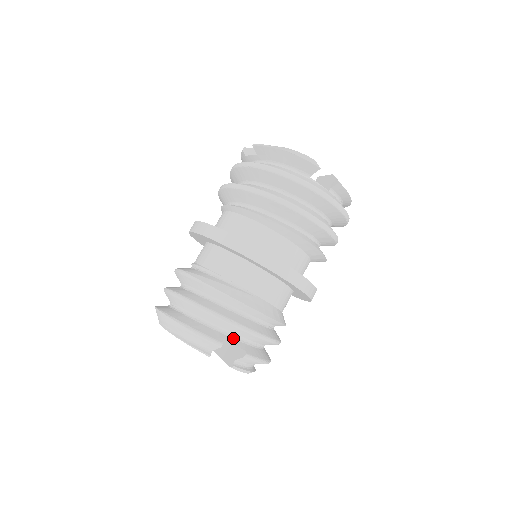
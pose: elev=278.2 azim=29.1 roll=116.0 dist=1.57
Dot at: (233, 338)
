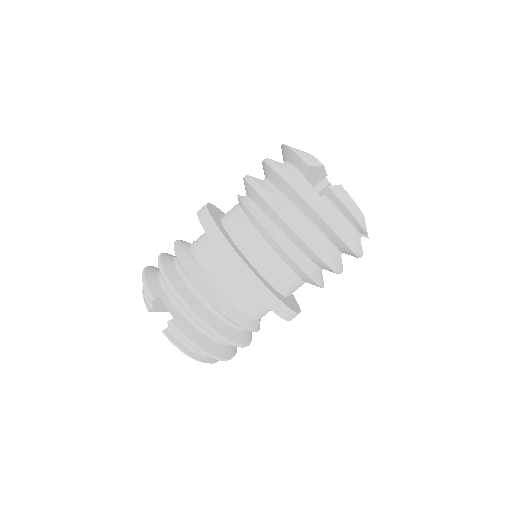
Dot at: (172, 304)
